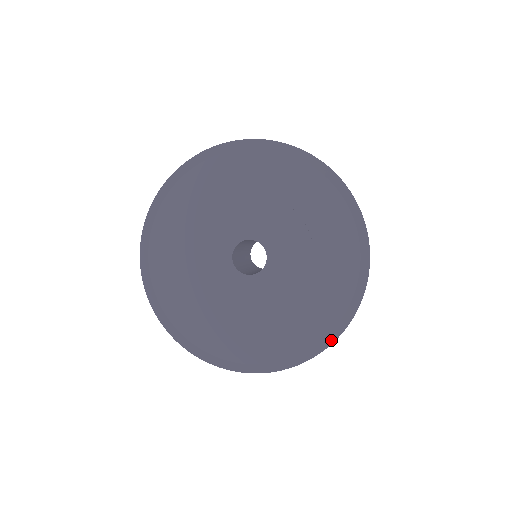
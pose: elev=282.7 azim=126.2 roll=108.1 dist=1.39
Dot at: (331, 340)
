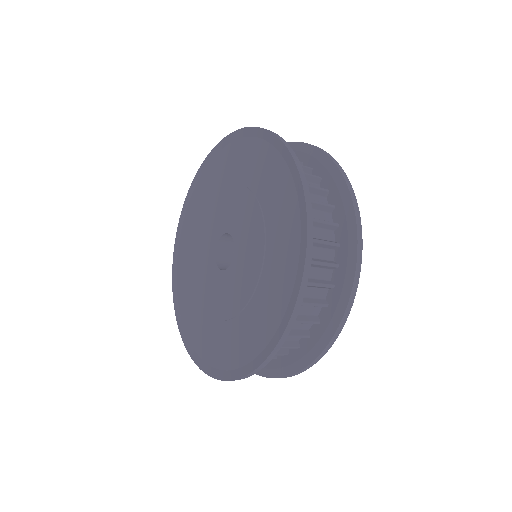
Dot at: (250, 369)
